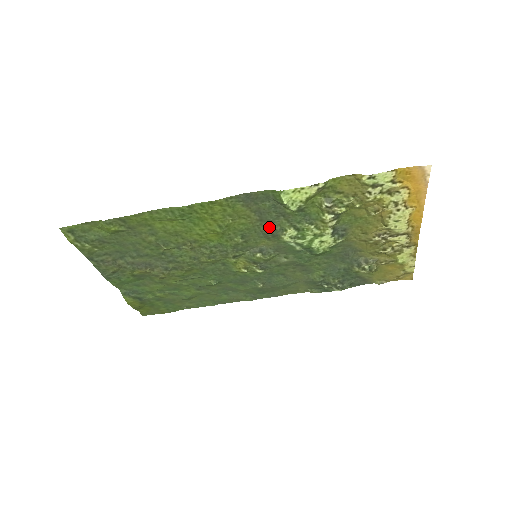
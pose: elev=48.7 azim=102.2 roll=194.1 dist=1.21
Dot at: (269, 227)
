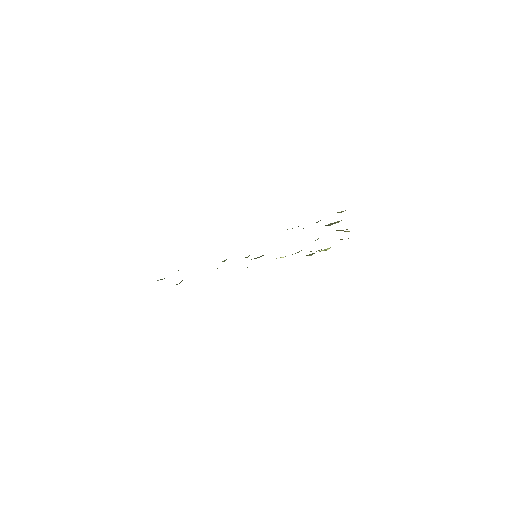
Dot at: occluded
